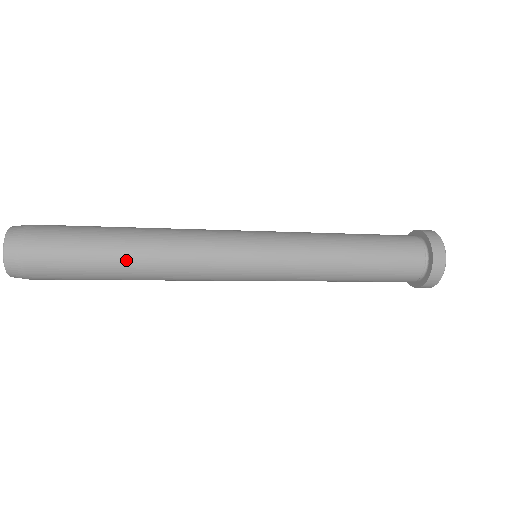
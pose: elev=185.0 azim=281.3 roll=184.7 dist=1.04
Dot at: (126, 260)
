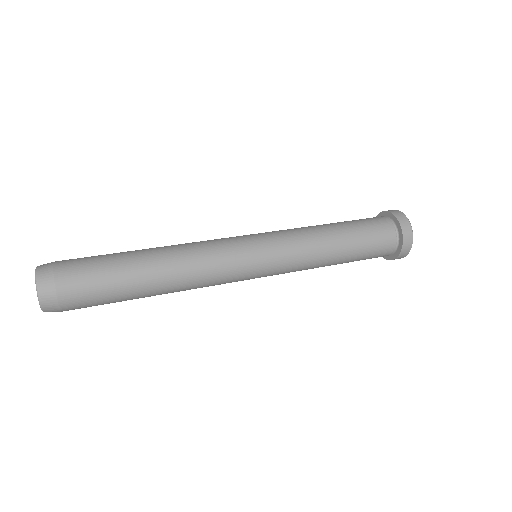
Dot at: (150, 290)
